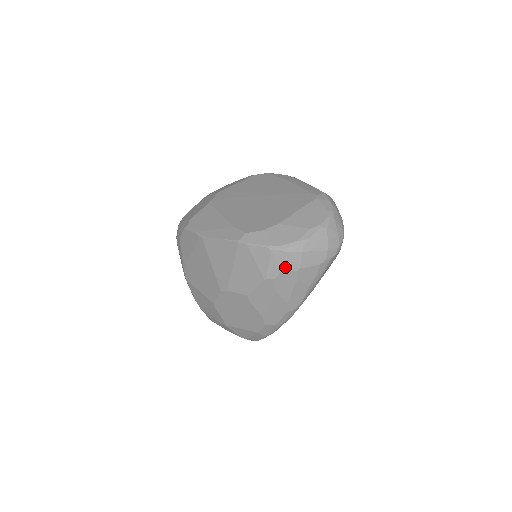
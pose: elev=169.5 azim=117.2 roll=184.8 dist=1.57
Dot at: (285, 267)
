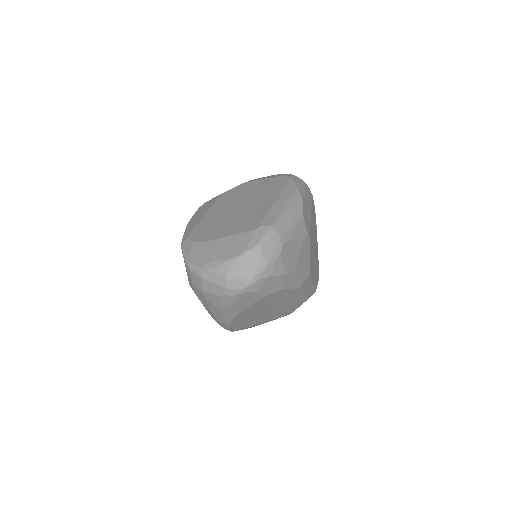
Dot at: (194, 284)
